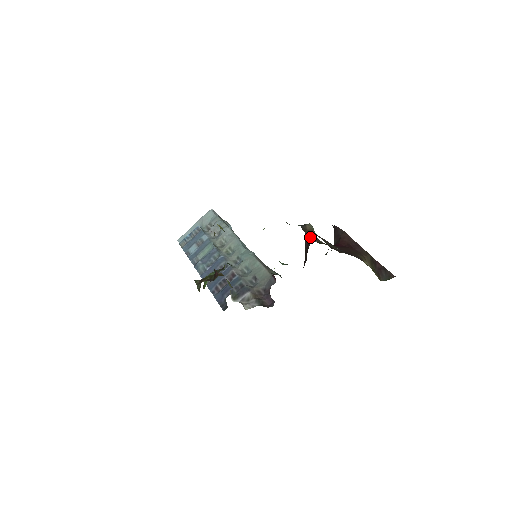
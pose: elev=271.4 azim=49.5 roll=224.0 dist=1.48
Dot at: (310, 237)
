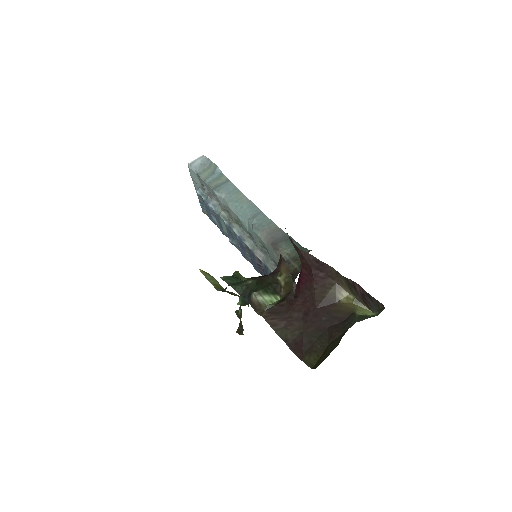
Dot at: occluded
